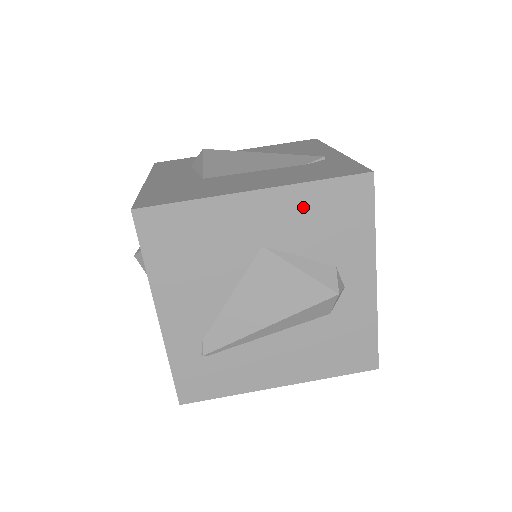
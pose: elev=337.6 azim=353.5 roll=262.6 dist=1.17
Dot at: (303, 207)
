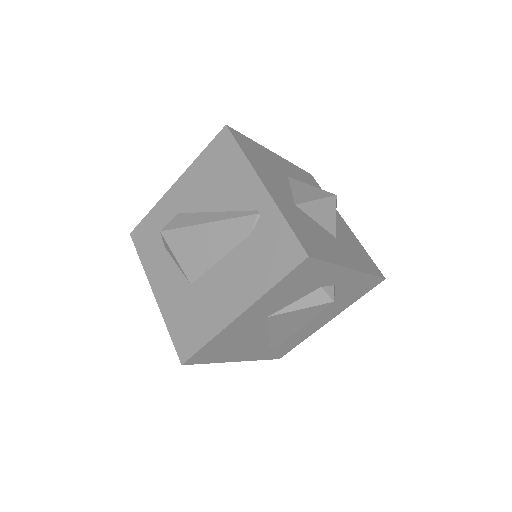
Dot at: (276, 295)
